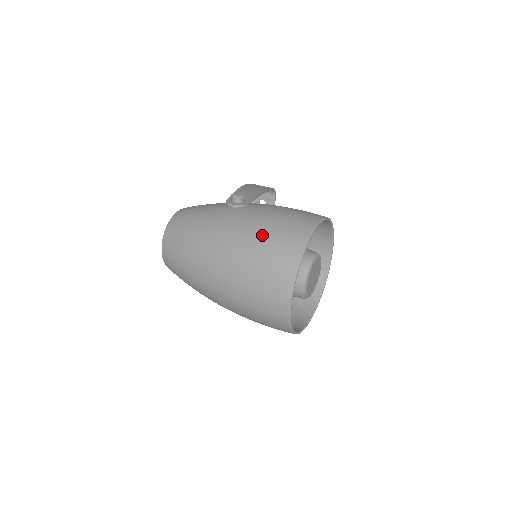
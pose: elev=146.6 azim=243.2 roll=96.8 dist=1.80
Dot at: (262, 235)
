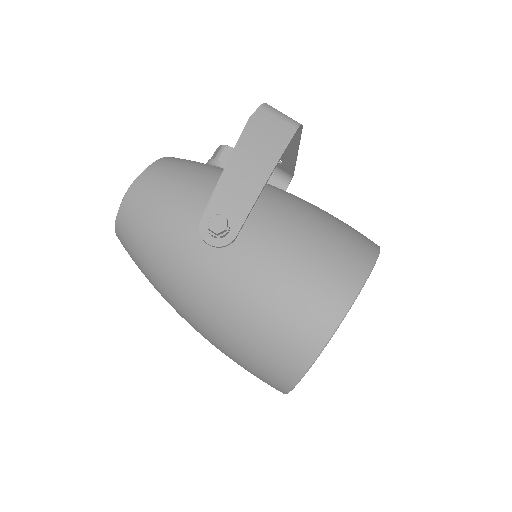
Dot at: (249, 325)
